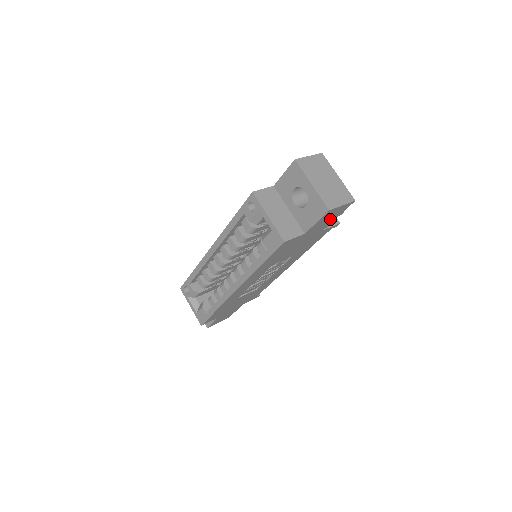
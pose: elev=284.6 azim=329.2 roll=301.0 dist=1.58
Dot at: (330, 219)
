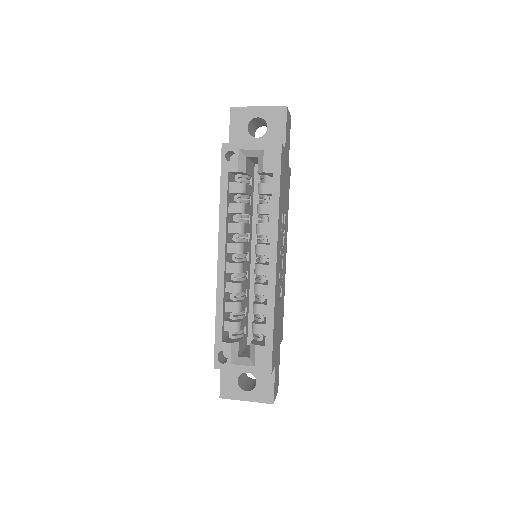
Dot at: (288, 140)
